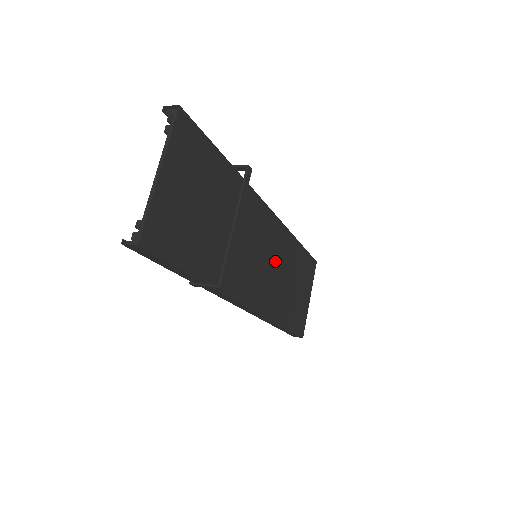
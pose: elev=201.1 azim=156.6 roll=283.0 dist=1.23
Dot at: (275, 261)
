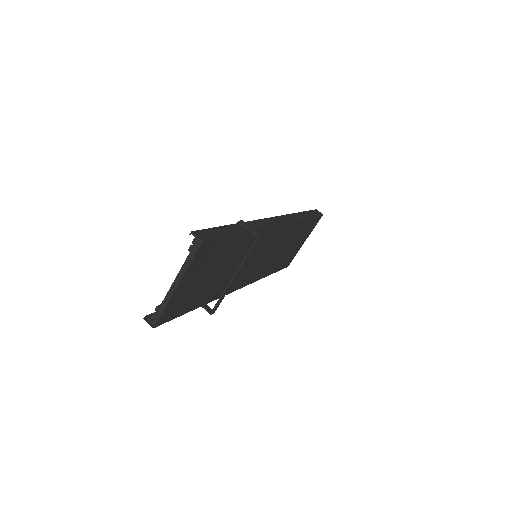
Dot at: (274, 248)
